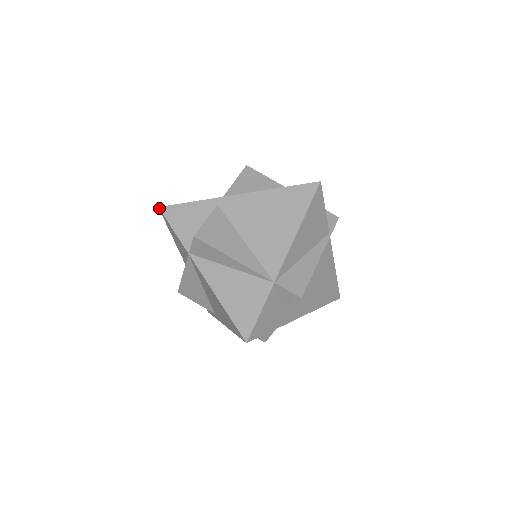
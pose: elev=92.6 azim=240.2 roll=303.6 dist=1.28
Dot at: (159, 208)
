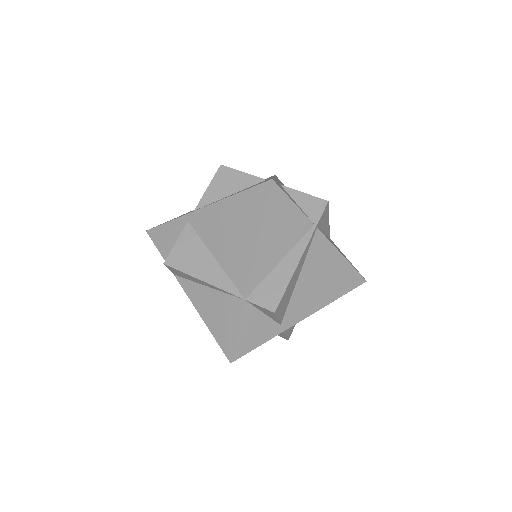
Dot at: occluded
